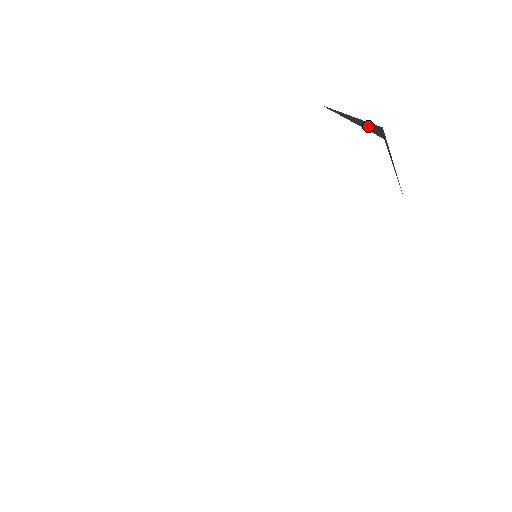
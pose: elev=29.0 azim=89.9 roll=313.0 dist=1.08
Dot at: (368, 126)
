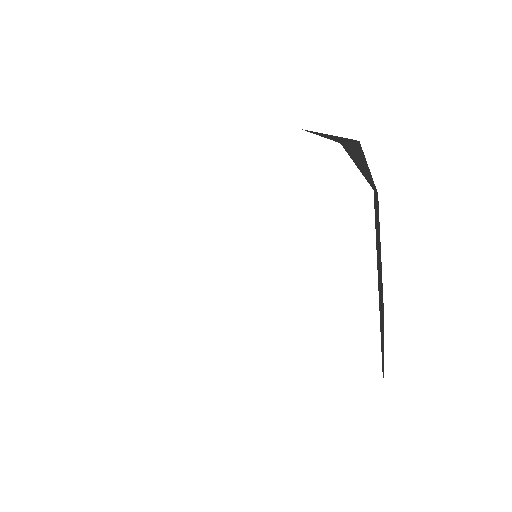
Dot at: (337, 138)
